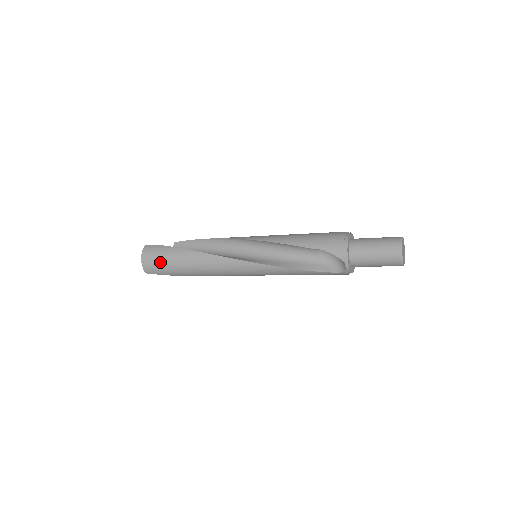
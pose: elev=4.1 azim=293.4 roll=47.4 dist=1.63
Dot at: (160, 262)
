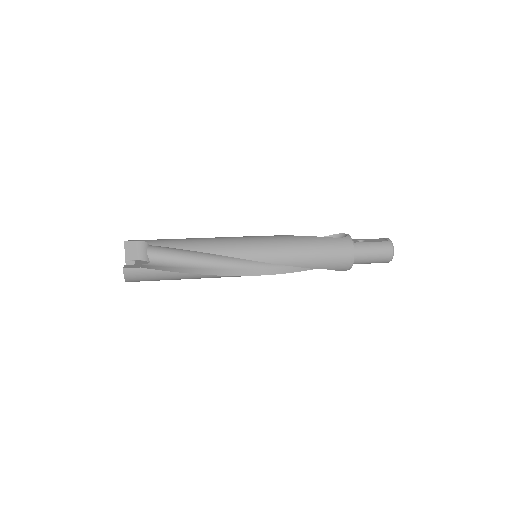
Dot at: occluded
